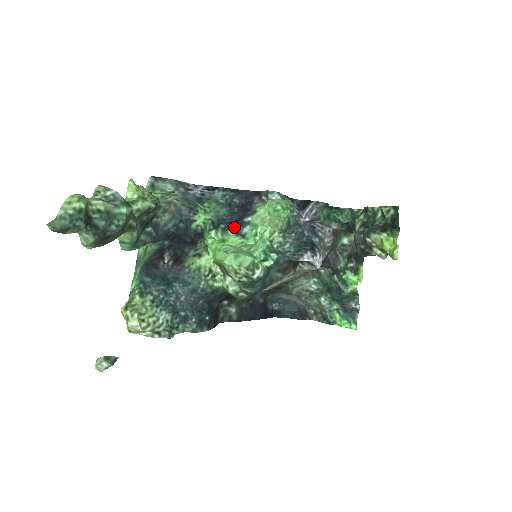
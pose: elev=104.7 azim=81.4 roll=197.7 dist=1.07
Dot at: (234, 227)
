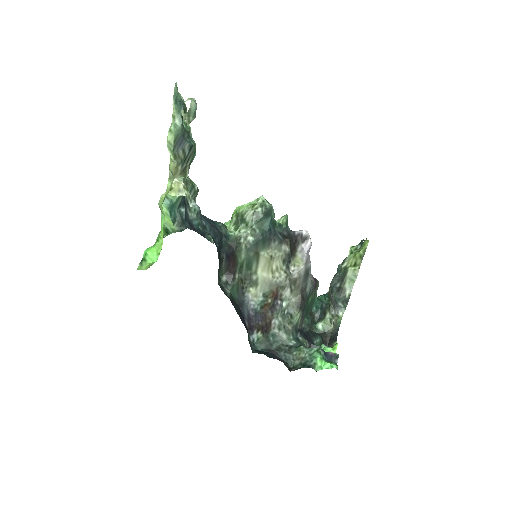
Dot at: occluded
